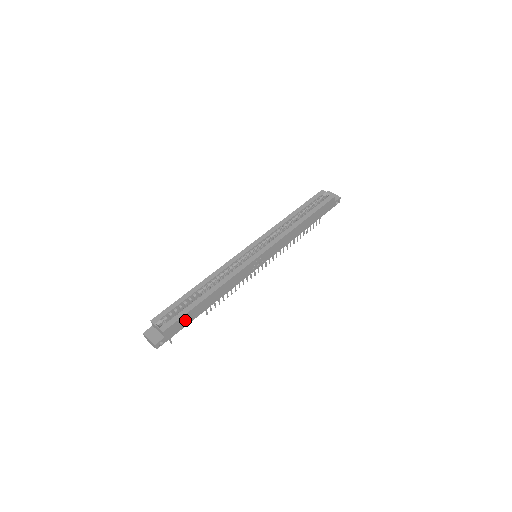
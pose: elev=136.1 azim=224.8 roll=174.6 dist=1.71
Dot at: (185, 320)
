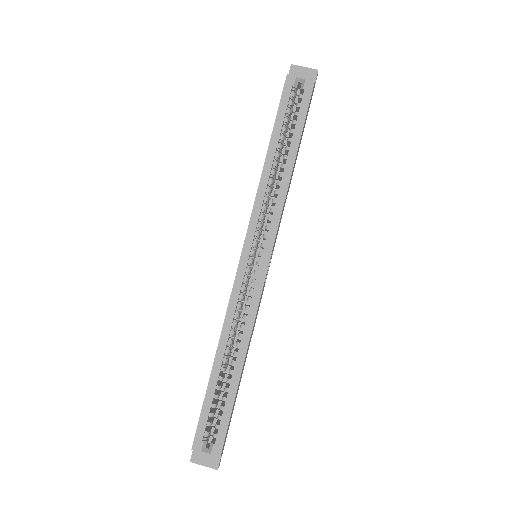
Dot at: (231, 415)
